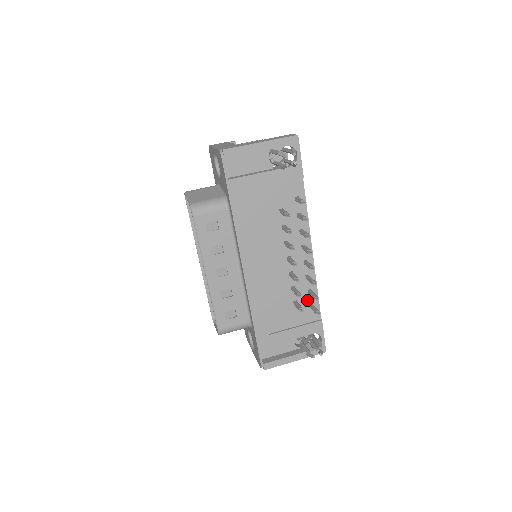
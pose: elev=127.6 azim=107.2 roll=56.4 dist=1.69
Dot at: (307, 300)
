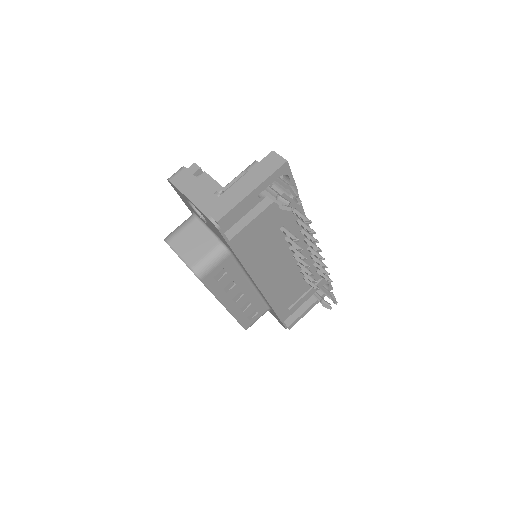
Dot at: (314, 270)
